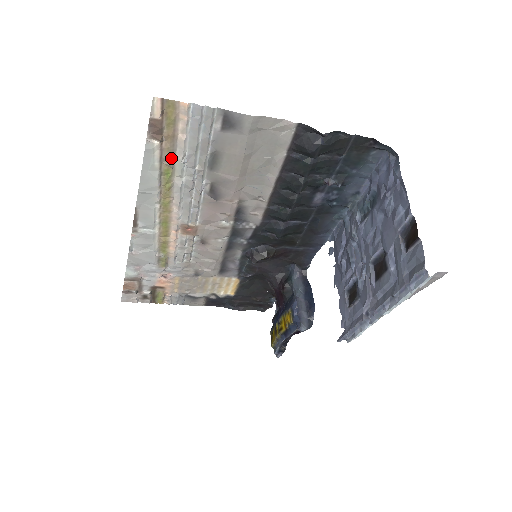
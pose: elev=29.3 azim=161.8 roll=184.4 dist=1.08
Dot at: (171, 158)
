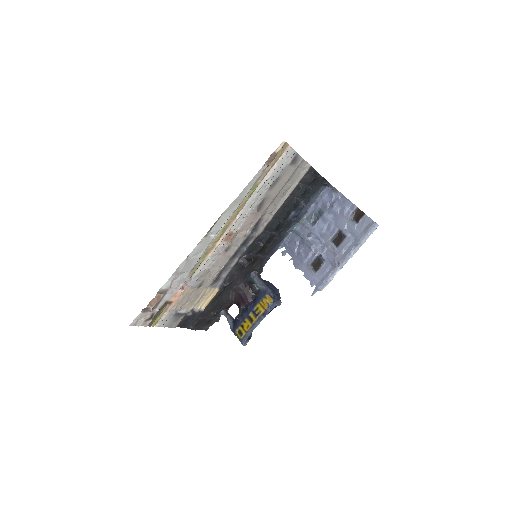
Dot at: (263, 178)
